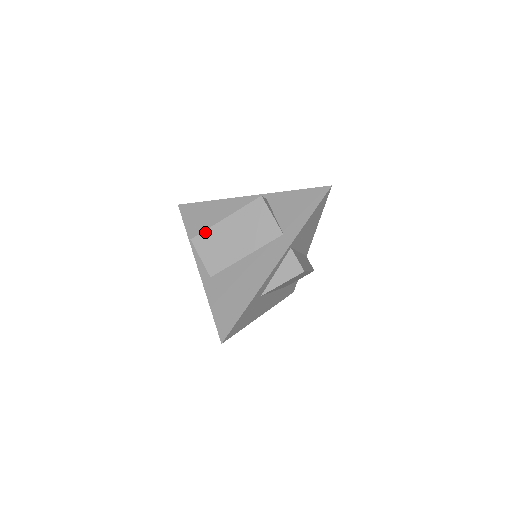
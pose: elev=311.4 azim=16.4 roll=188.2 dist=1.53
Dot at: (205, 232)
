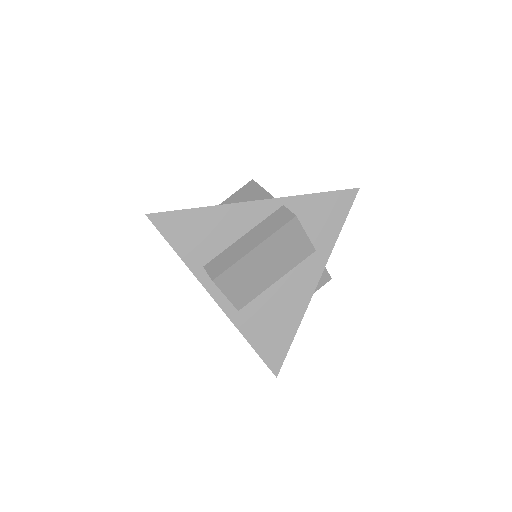
Dot at: (230, 269)
